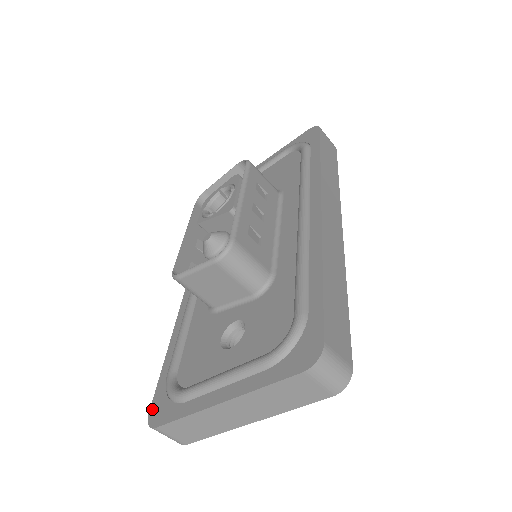
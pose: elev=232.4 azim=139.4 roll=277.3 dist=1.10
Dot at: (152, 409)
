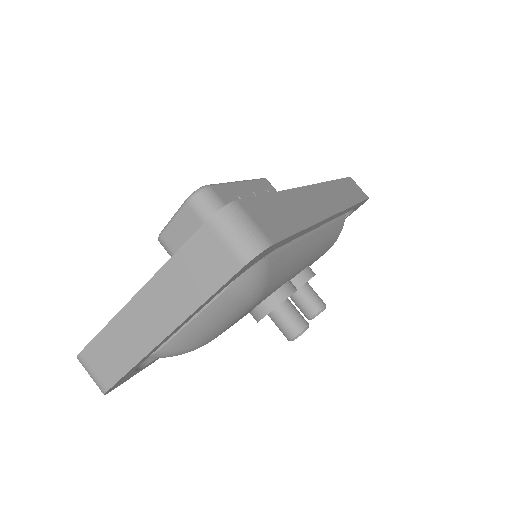
Dot at: occluded
